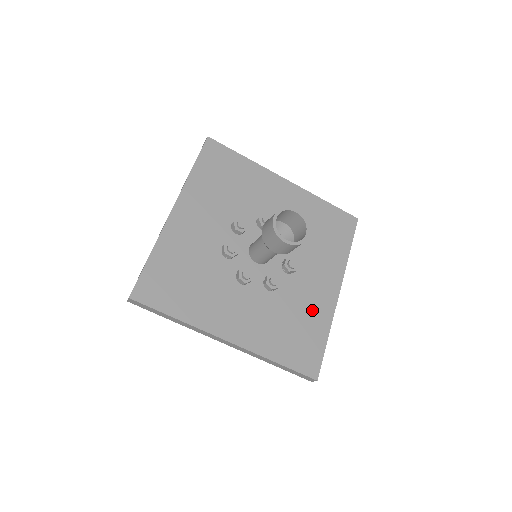
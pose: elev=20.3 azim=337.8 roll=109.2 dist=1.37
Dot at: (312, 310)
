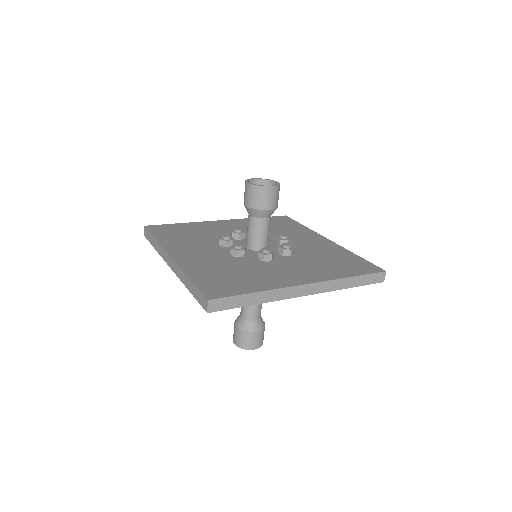
Dot at: (328, 251)
